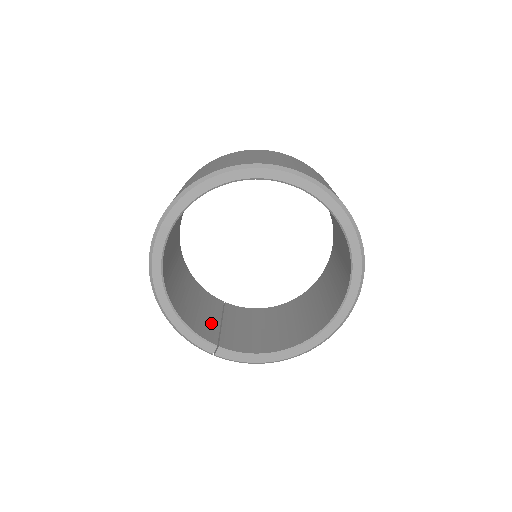
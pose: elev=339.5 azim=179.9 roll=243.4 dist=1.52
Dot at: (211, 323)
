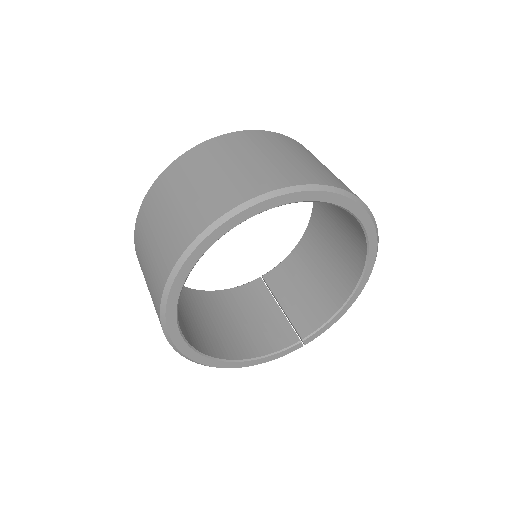
Dot at: (275, 320)
